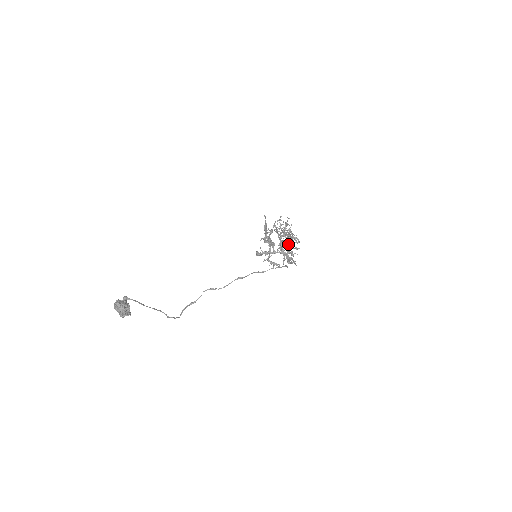
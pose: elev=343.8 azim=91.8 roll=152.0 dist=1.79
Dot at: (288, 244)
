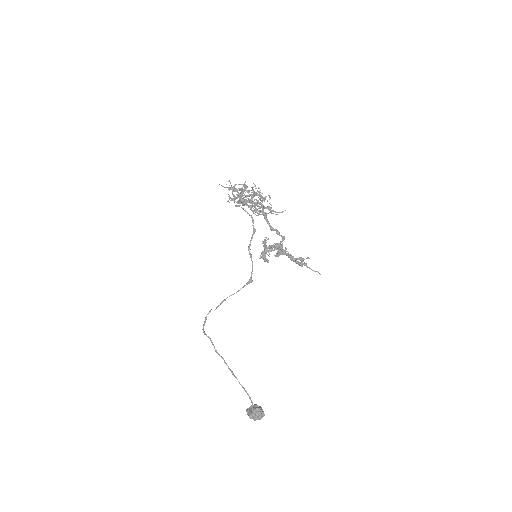
Dot at: occluded
